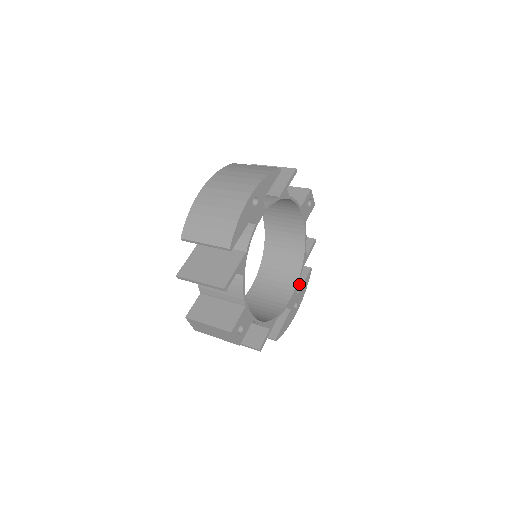
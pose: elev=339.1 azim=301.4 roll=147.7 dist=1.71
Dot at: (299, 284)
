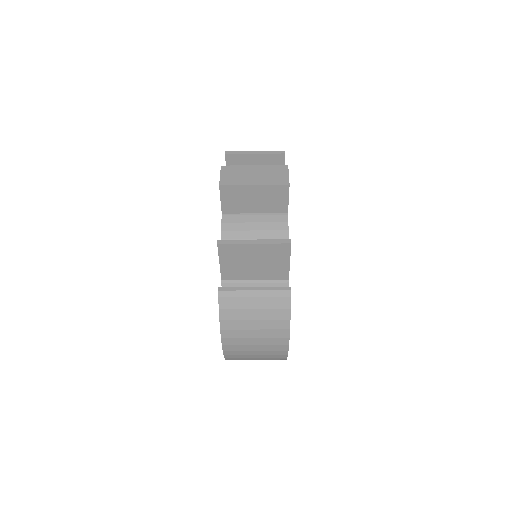
Dot at: occluded
